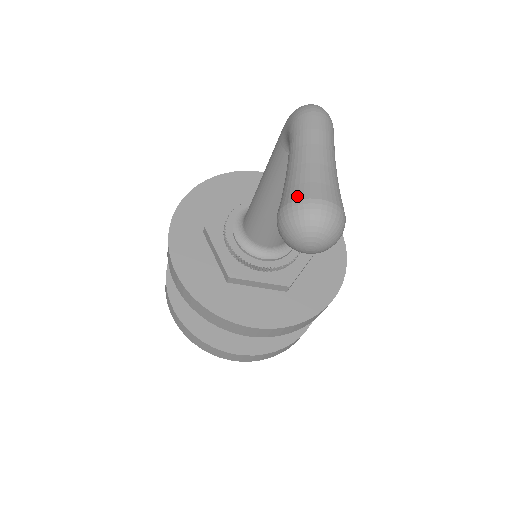
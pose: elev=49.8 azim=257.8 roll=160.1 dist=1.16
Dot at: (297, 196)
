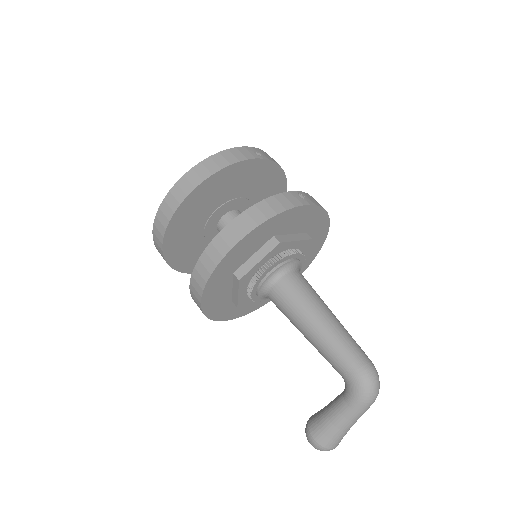
Dot at: (328, 447)
